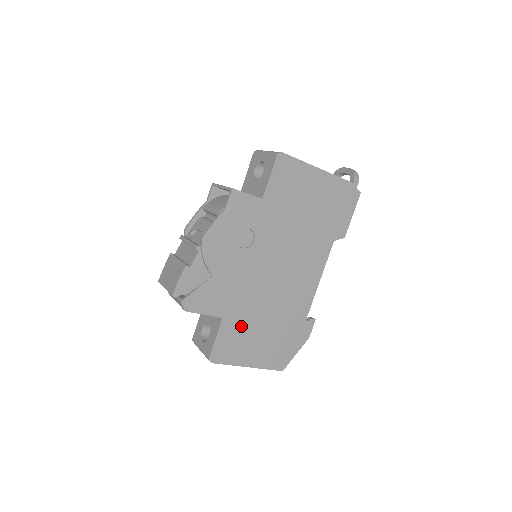
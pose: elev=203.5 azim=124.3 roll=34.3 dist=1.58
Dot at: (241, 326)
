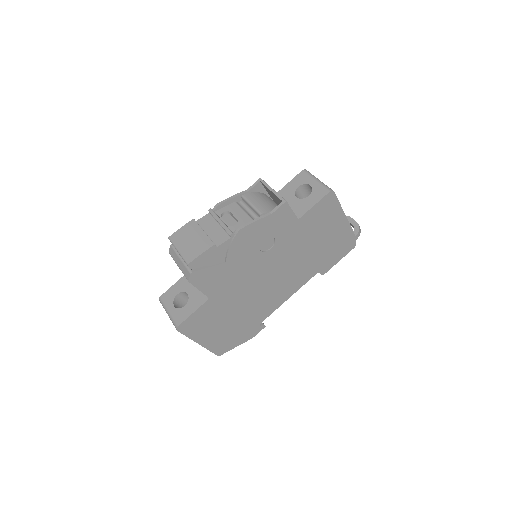
Dot at: (217, 310)
